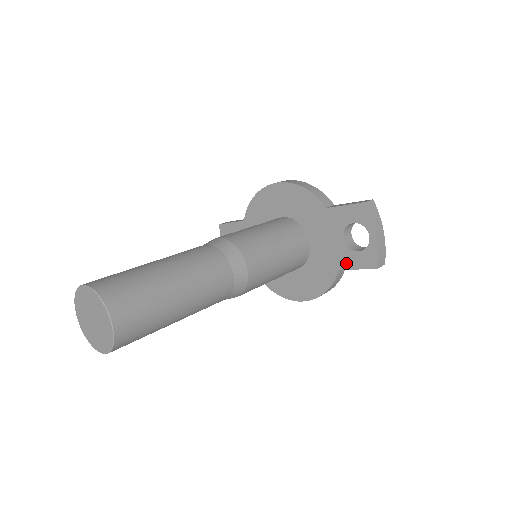
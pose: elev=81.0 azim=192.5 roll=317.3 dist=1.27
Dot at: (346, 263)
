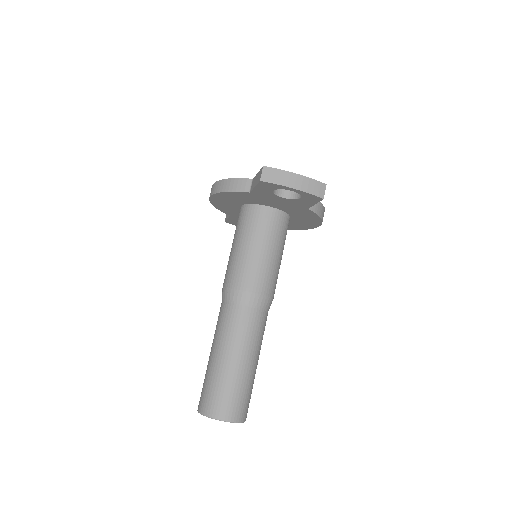
Dot at: (305, 205)
